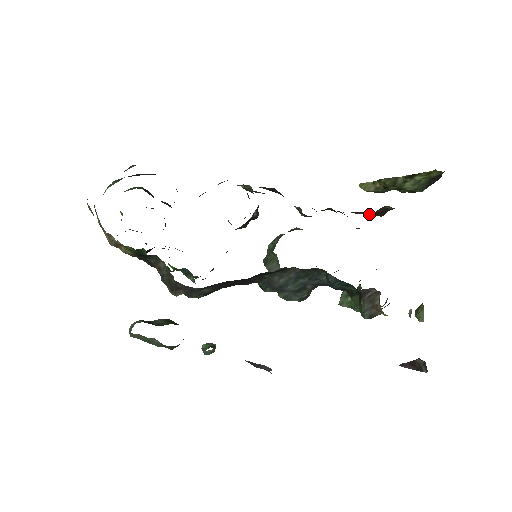
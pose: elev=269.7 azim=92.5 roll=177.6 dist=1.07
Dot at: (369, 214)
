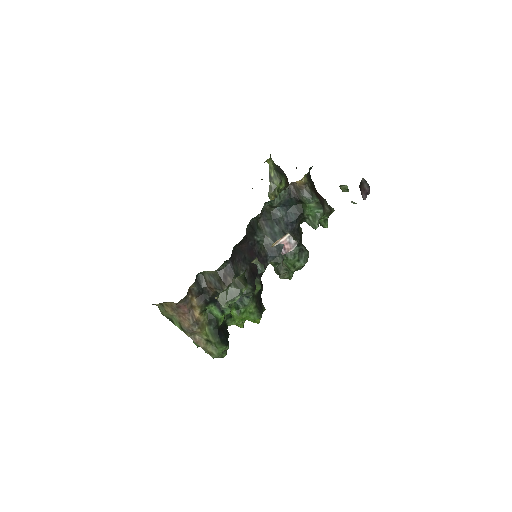
Dot at: occluded
